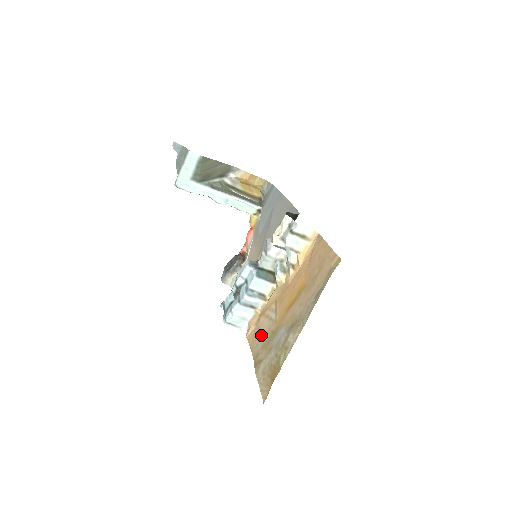
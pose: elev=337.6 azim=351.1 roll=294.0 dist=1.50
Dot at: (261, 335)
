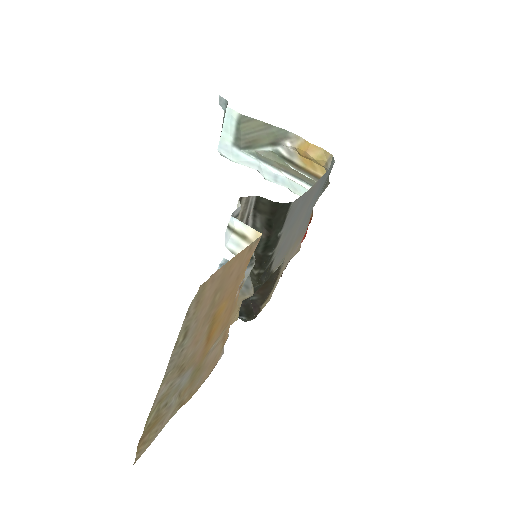
Dot at: (206, 367)
